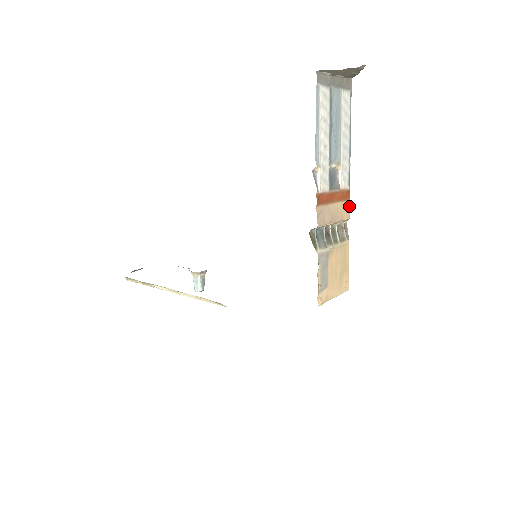
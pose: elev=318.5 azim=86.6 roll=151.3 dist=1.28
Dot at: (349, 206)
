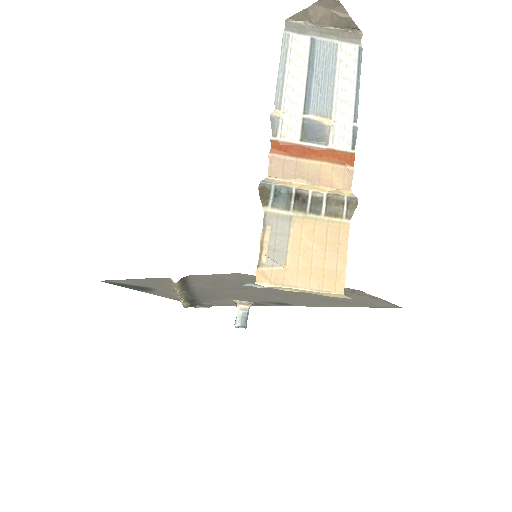
Dot at: (352, 174)
